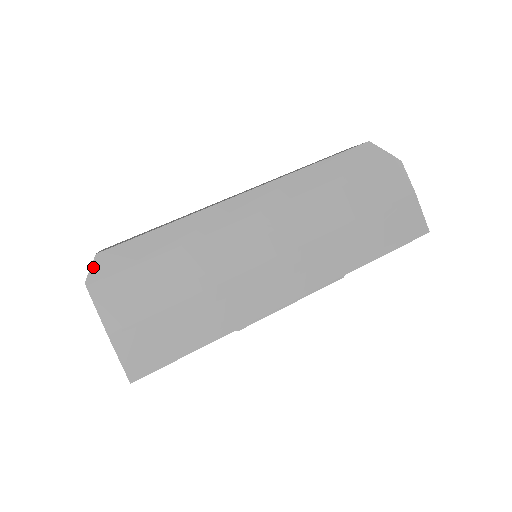
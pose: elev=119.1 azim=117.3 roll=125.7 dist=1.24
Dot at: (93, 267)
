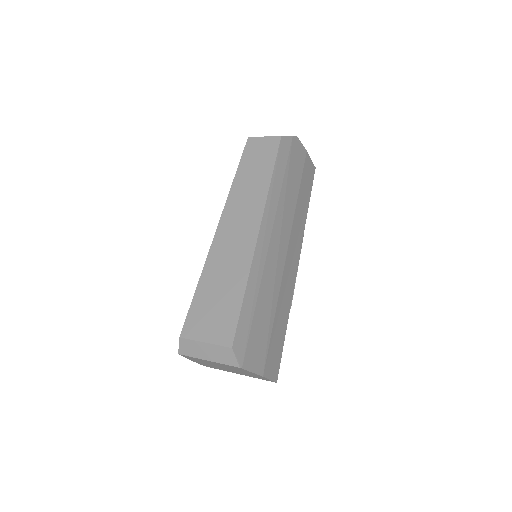
Dot at: (236, 356)
